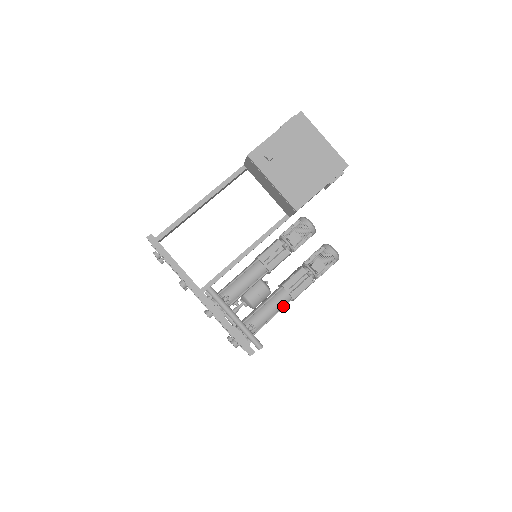
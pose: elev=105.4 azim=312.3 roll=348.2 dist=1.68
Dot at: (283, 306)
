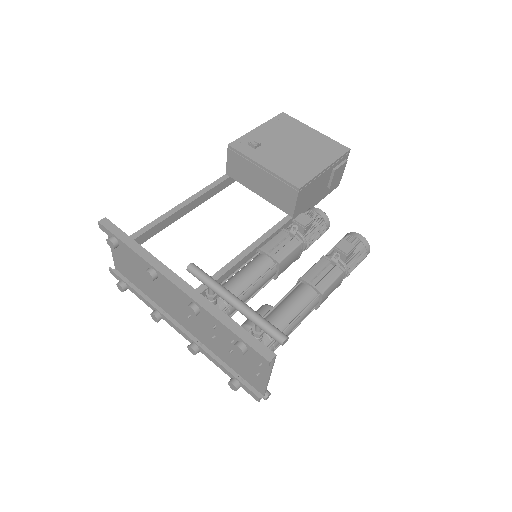
Dot at: (307, 304)
